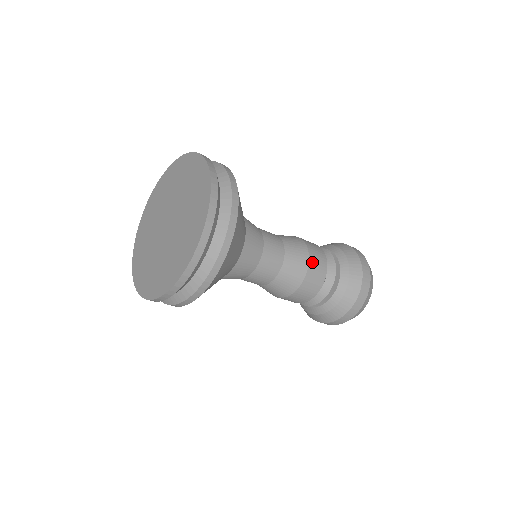
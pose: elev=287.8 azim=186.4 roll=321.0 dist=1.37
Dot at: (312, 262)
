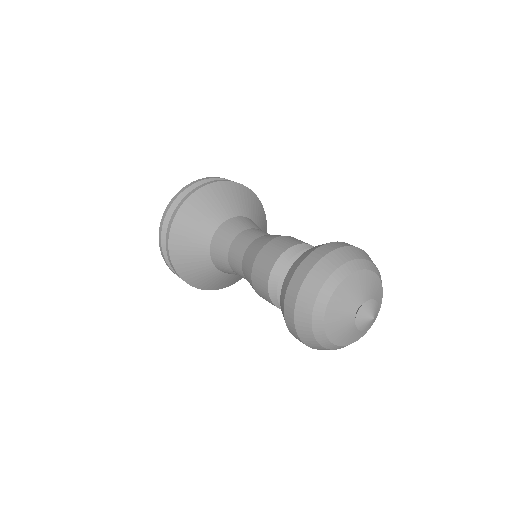
Dot at: (281, 238)
